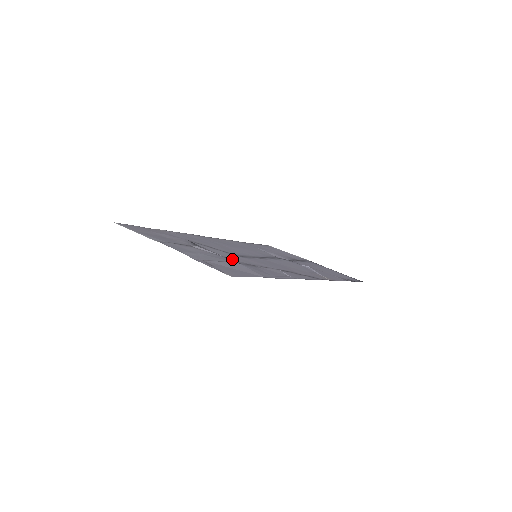
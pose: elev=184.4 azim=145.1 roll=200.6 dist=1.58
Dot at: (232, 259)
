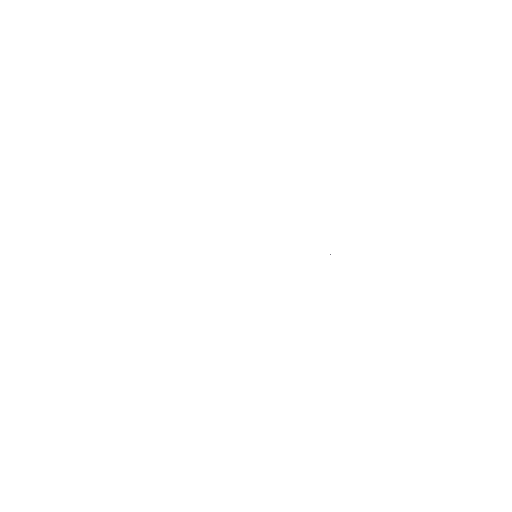
Dot at: occluded
